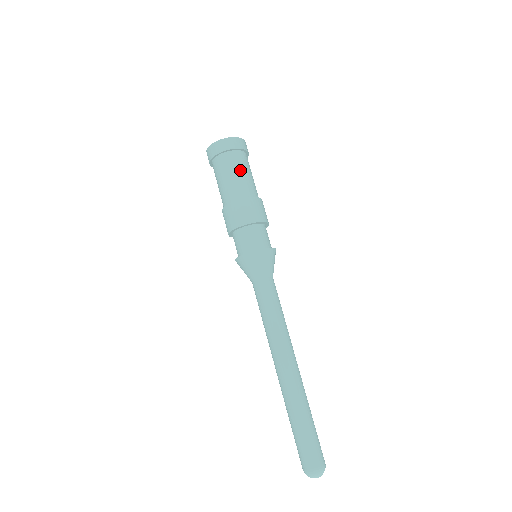
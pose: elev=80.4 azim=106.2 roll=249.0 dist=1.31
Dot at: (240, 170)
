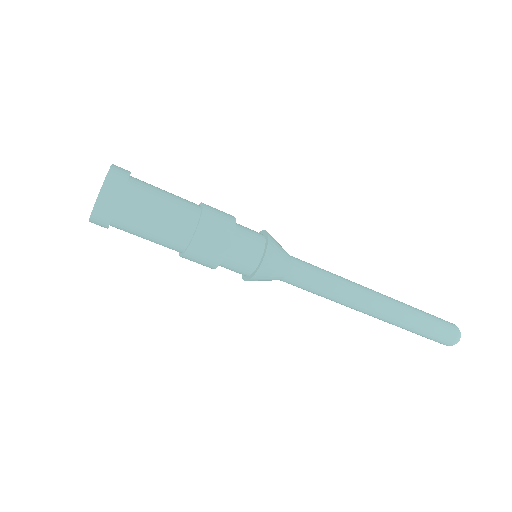
Dot at: (147, 225)
